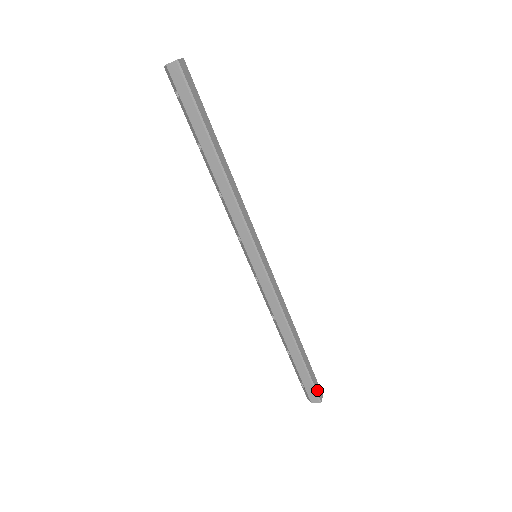
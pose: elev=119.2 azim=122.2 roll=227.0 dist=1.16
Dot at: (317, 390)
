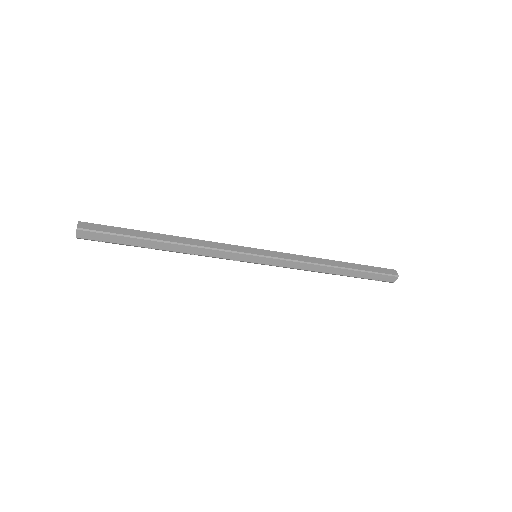
Dot at: (387, 273)
